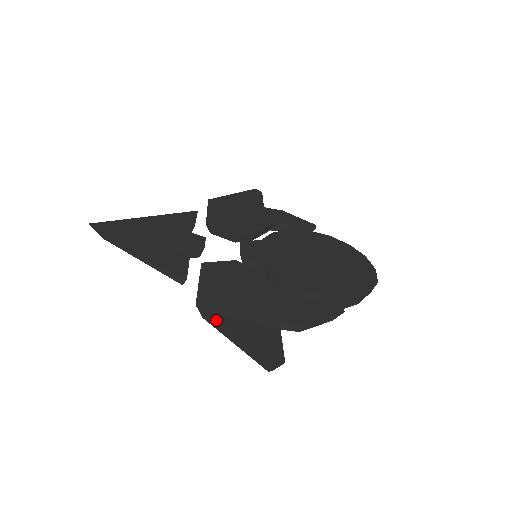
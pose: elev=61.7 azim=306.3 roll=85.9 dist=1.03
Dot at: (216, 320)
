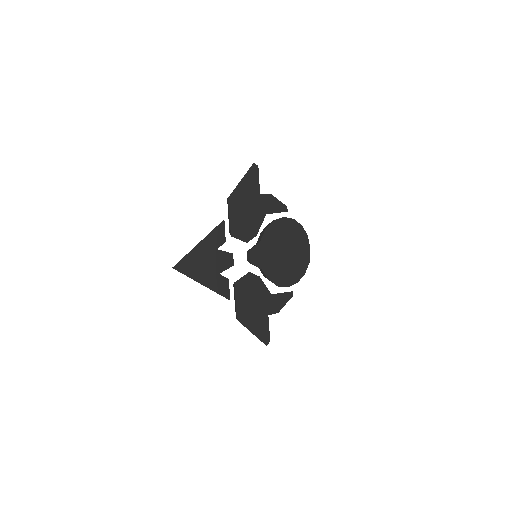
Dot at: (246, 327)
